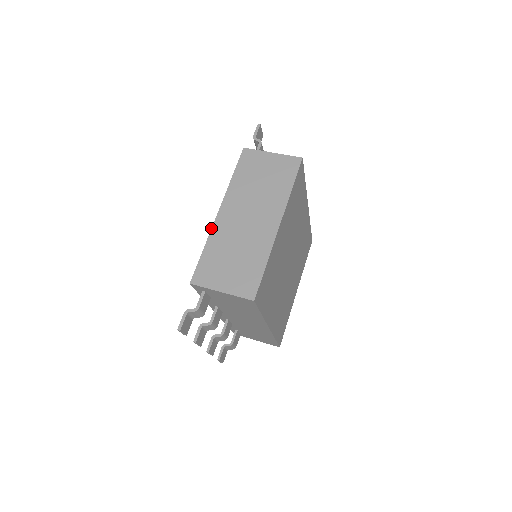
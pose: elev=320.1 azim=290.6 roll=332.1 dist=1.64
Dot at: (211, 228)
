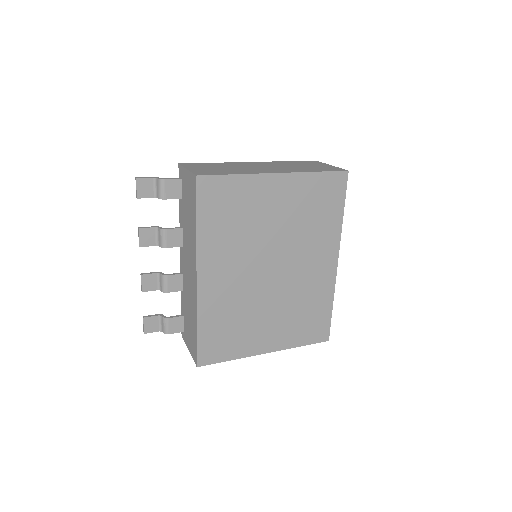
Dot at: (235, 162)
